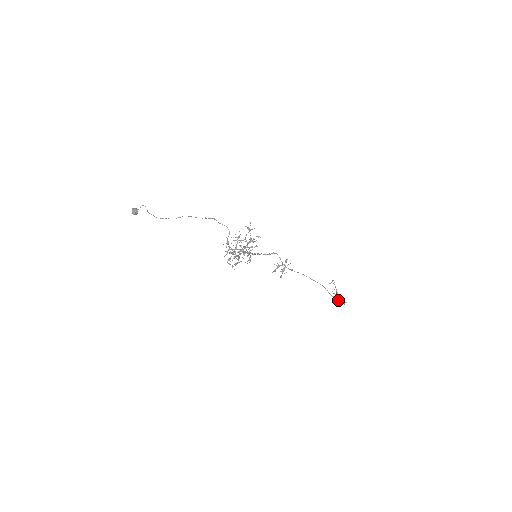
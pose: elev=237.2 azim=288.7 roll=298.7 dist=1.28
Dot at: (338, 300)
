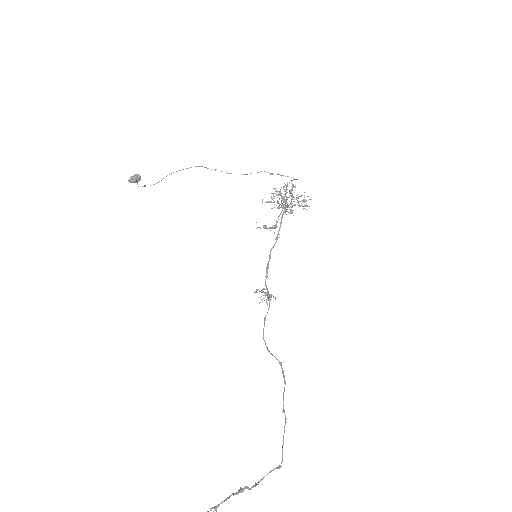
Dot at: (284, 430)
